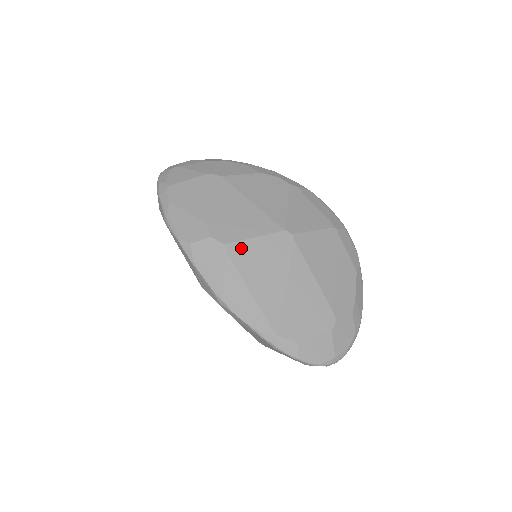
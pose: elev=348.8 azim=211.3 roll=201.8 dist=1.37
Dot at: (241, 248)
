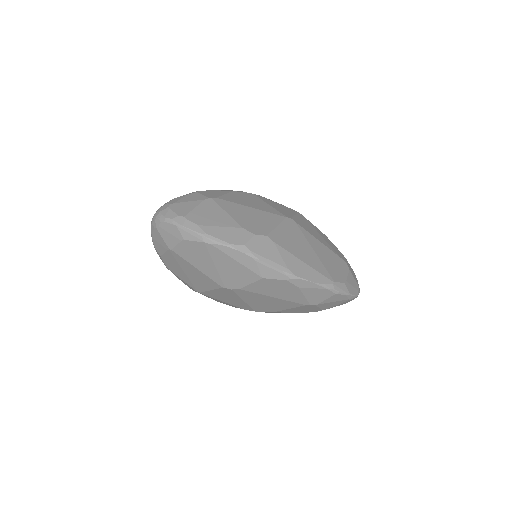
Dot at: (276, 235)
